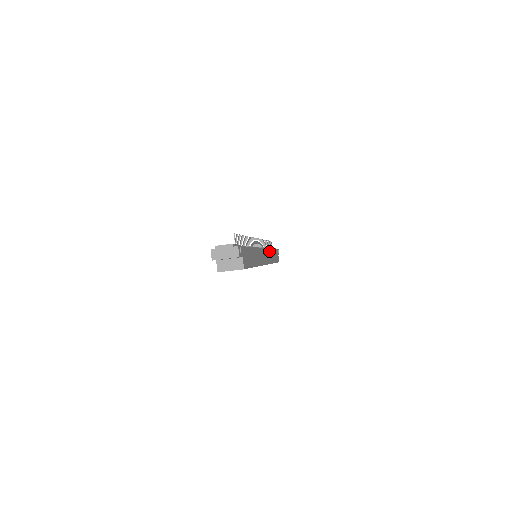
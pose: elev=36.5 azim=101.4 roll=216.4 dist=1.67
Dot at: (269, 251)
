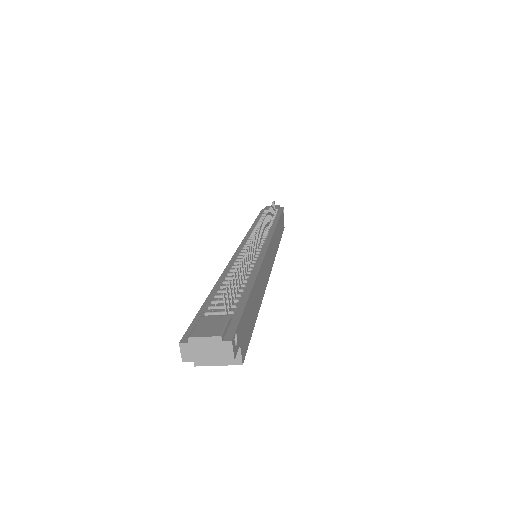
Dot at: (274, 235)
